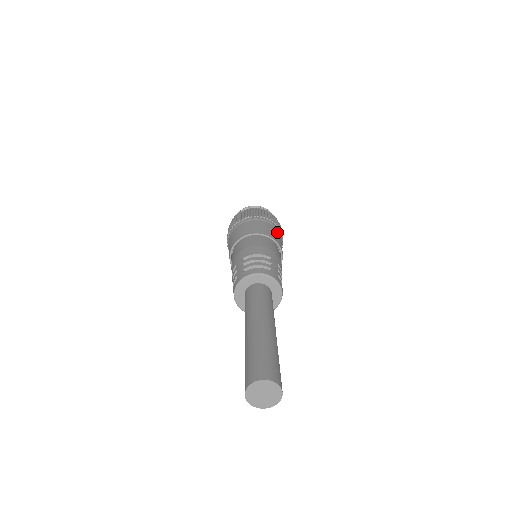
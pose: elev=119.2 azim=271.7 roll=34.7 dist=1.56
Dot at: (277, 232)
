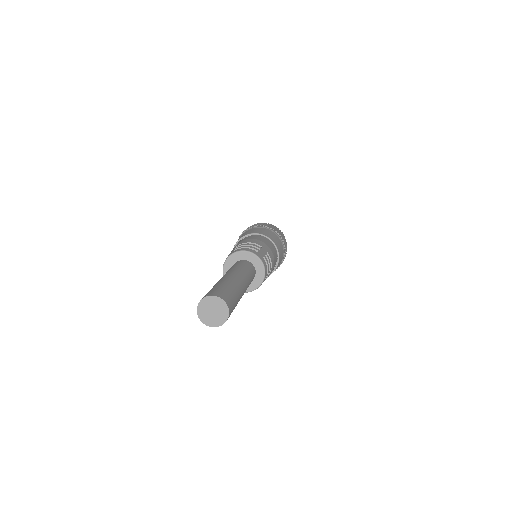
Dot at: (278, 239)
